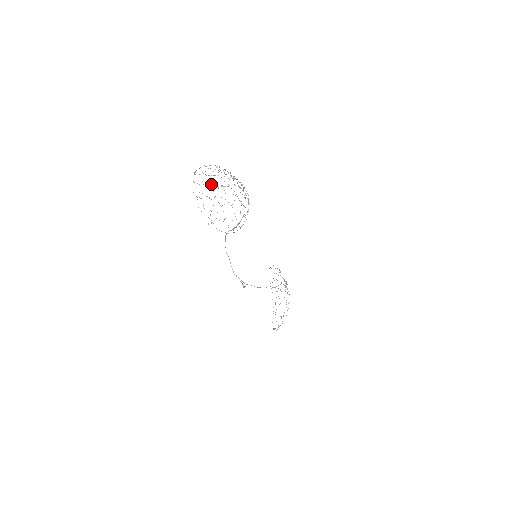
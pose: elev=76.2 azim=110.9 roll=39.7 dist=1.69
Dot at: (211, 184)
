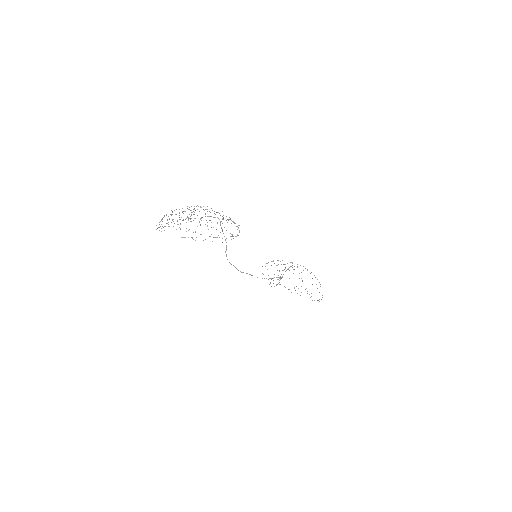
Dot at: occluded
